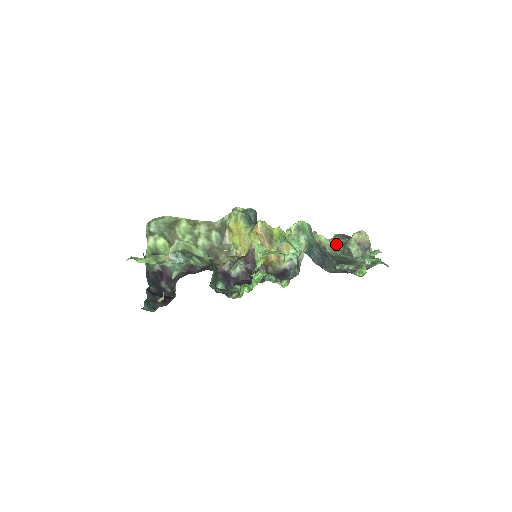
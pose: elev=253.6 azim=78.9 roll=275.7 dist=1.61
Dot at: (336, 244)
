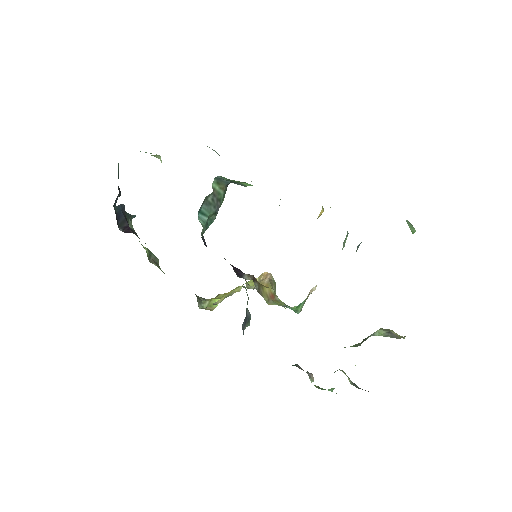
Dot at: (344, 372)
